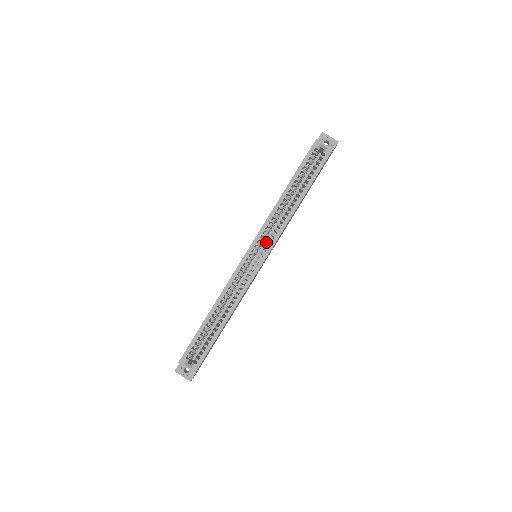
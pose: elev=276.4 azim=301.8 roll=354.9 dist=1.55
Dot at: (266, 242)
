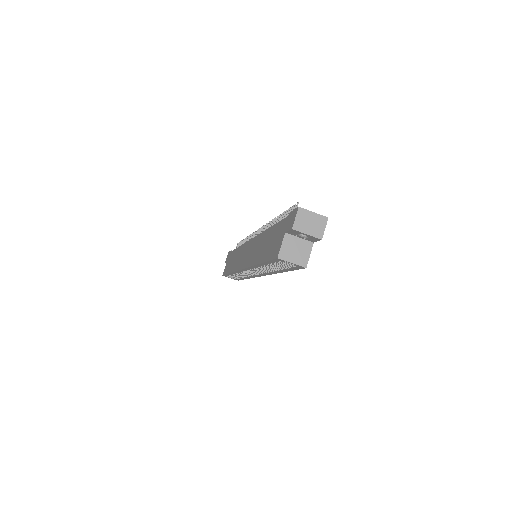
Dot at: (257, 270)
